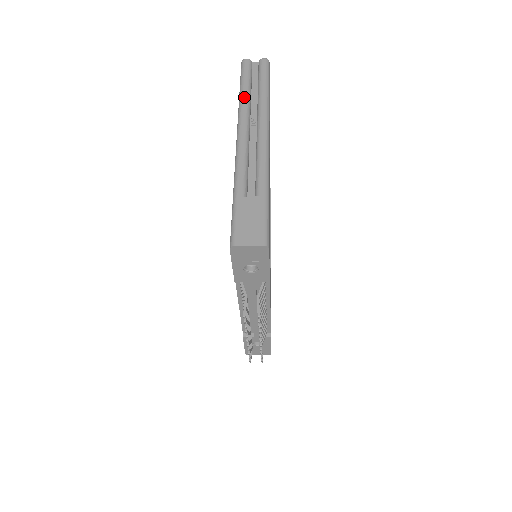
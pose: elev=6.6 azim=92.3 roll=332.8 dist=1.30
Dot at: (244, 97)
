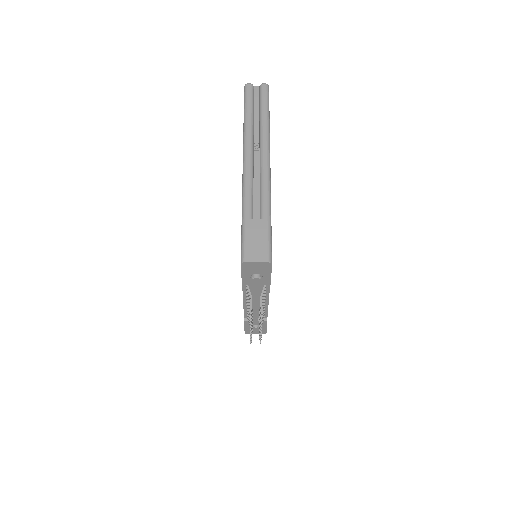
Dot at: (248, 123)
